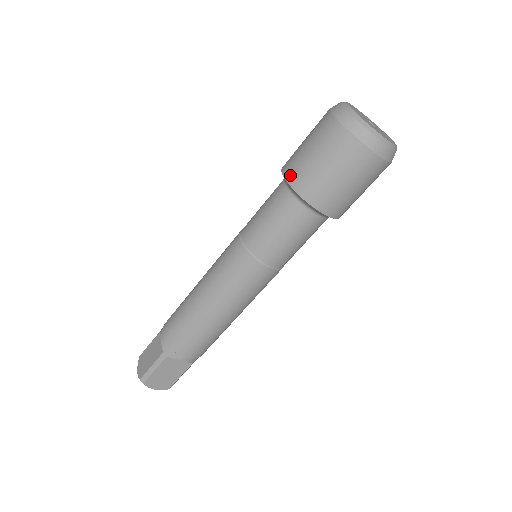
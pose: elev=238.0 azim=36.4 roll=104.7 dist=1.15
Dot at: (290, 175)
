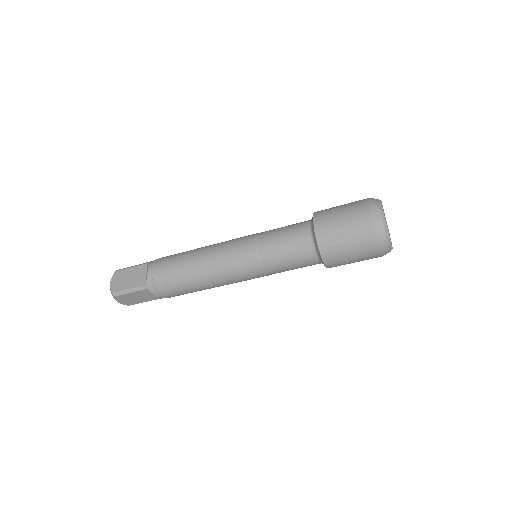
Dot at: (320, 230)
